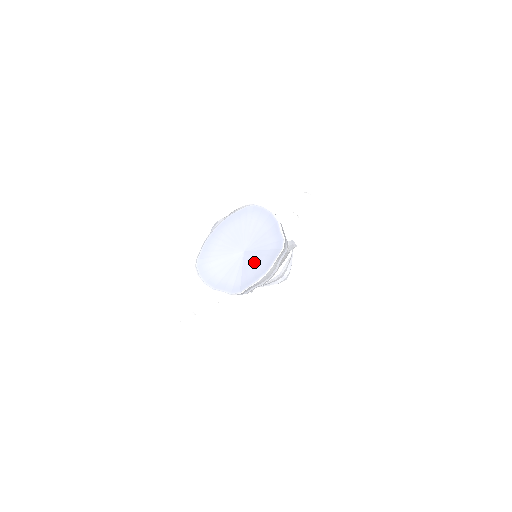
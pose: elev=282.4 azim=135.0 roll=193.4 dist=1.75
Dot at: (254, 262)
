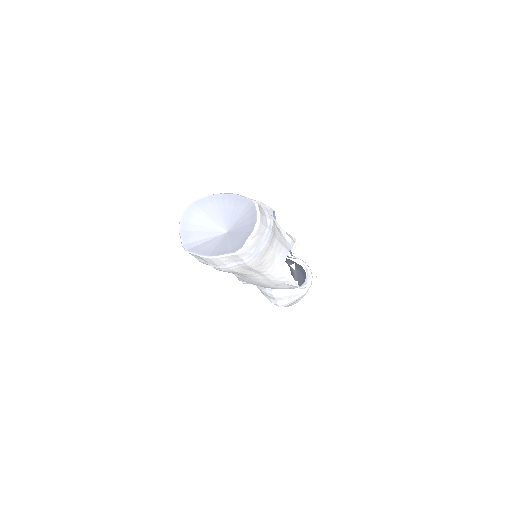
Dot at: (218, 244)
